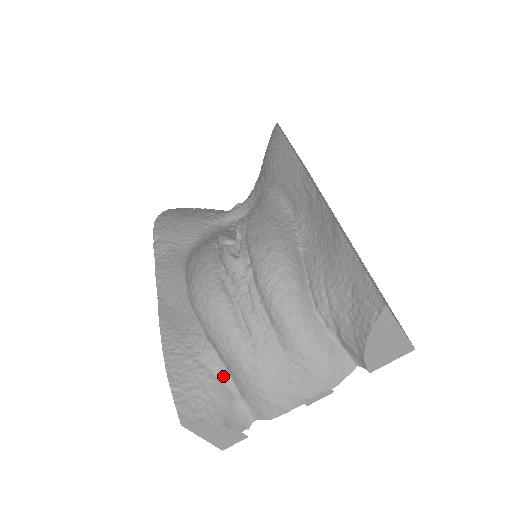
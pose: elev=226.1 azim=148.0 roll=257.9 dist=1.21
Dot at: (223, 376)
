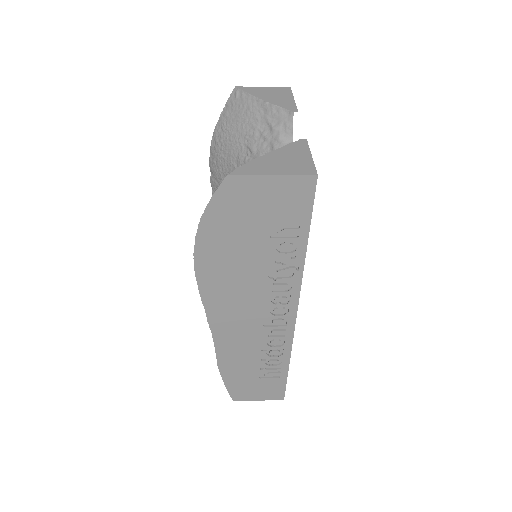
Dot at: occluded
